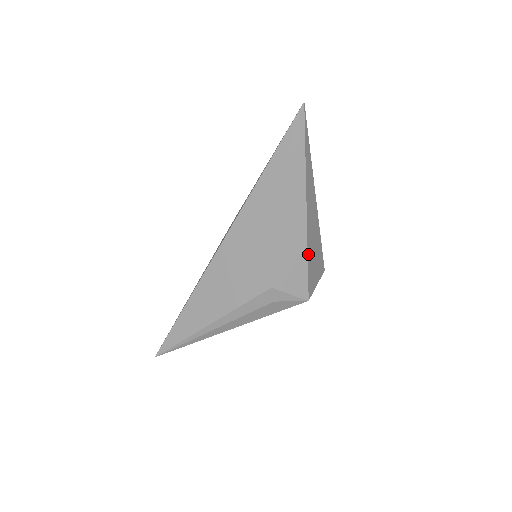
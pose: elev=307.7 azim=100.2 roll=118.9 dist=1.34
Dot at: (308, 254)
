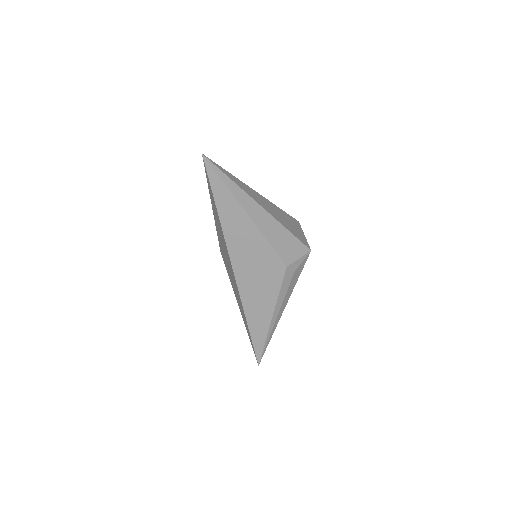
Dot at: (286, 228)
